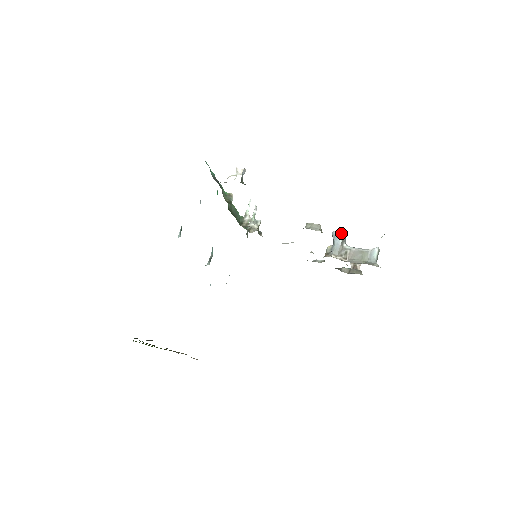
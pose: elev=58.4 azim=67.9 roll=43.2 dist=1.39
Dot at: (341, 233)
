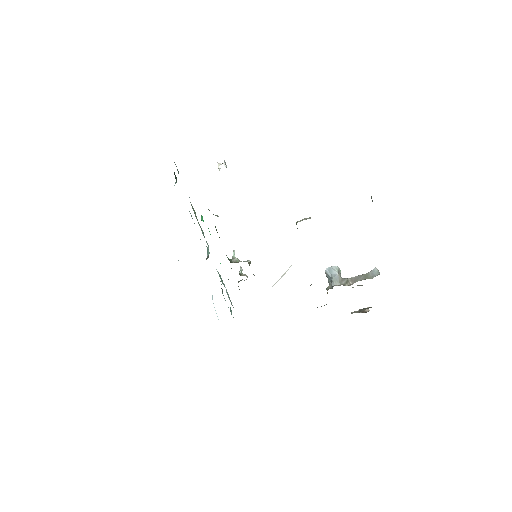
Dot at: (334, 266)
